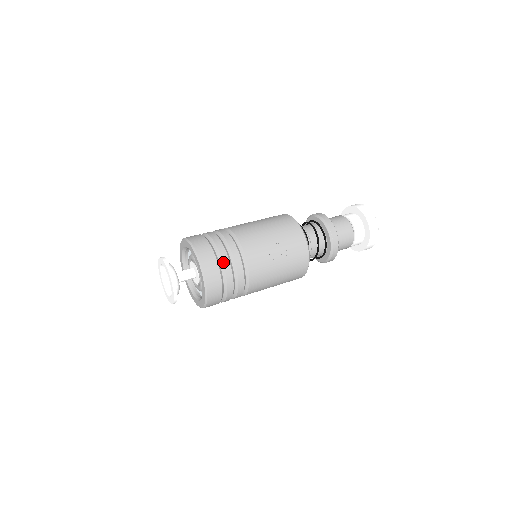
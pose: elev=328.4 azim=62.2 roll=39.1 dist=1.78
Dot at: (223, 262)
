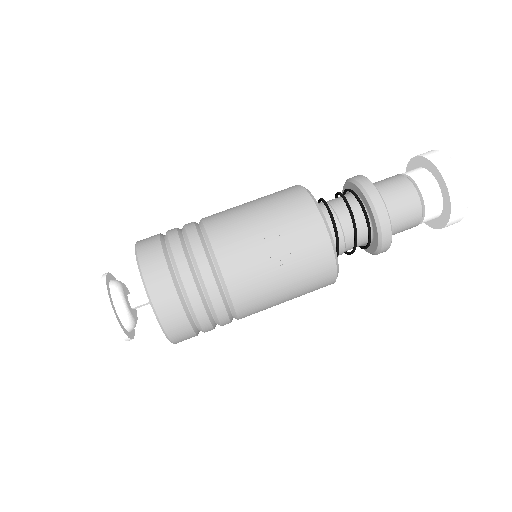
Dot at: (180, 275)
